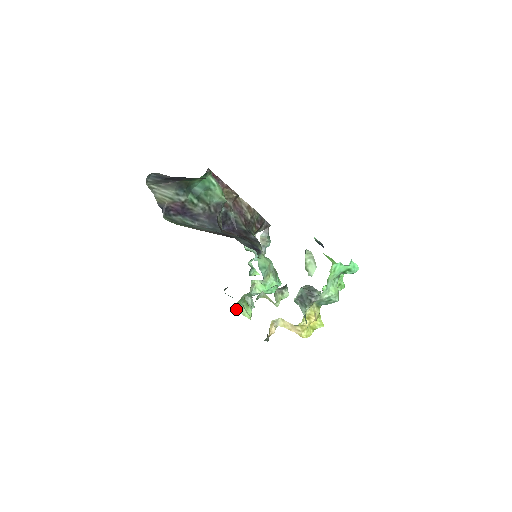
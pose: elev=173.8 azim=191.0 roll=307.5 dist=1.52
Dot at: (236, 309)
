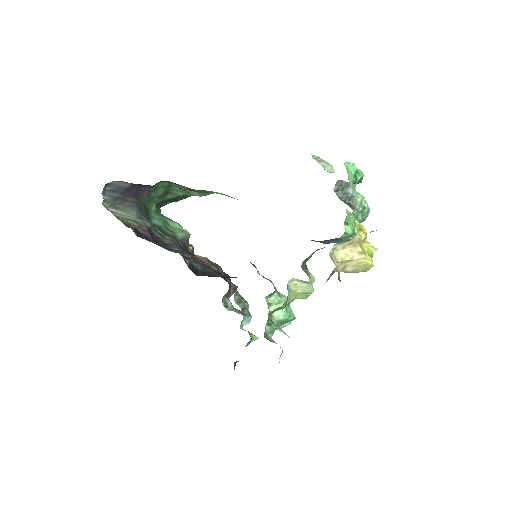
Dot at: (272, 323)
